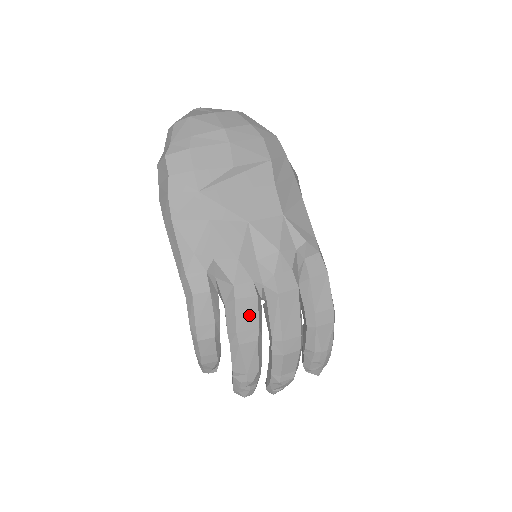
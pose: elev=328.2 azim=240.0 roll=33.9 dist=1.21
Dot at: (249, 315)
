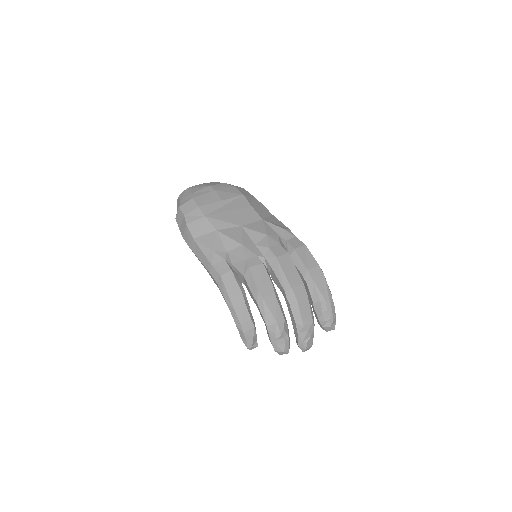
Dot at: (262, 277)
